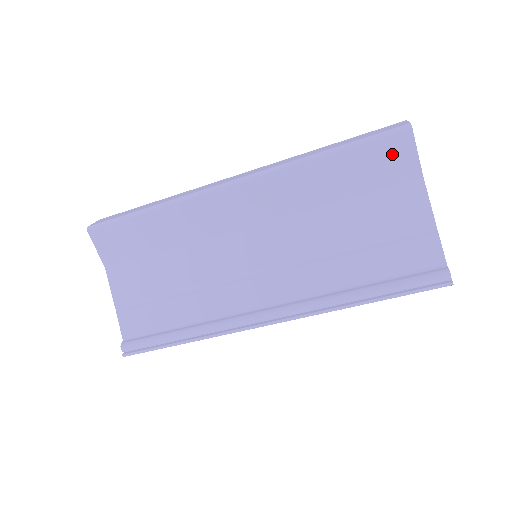
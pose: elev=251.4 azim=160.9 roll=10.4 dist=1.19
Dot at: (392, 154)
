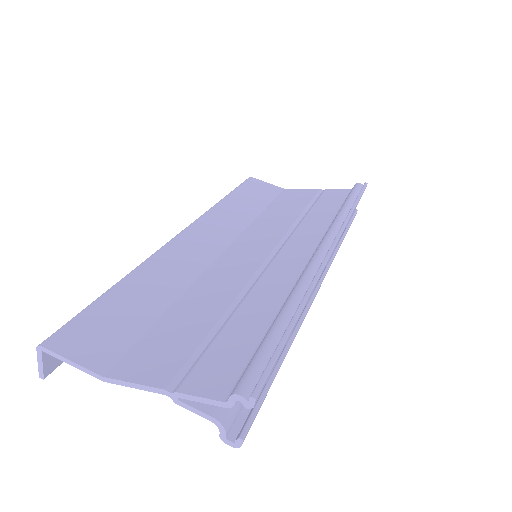
Dot at: (257, 187)
